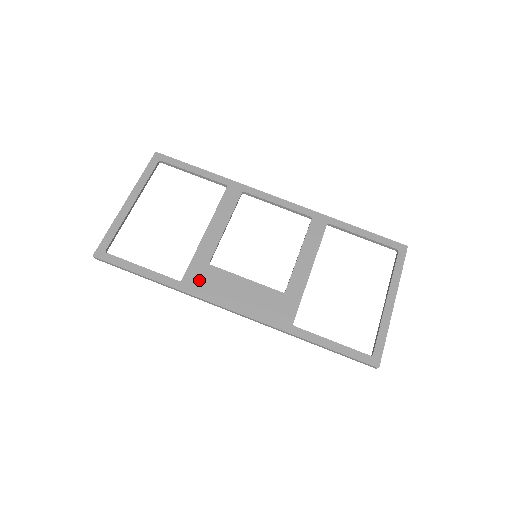
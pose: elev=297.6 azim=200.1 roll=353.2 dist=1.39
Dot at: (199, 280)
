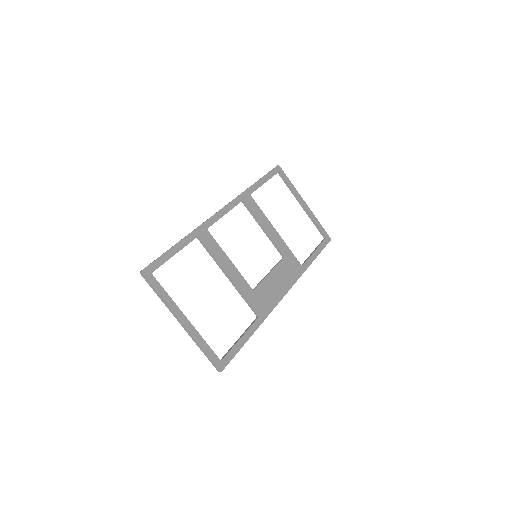
Dot at: (262, 303)
